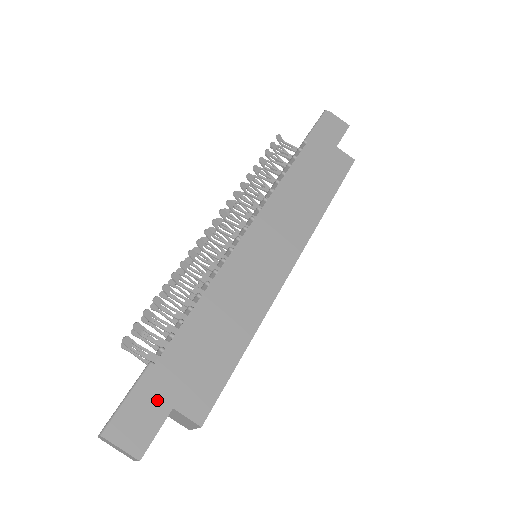
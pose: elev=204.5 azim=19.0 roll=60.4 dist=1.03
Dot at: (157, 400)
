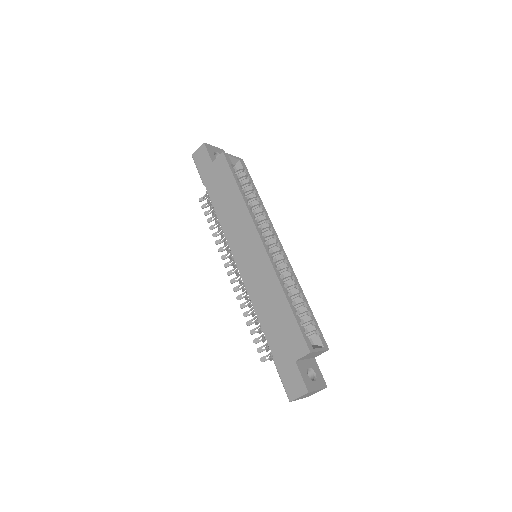
Dot at: (288, 366)
